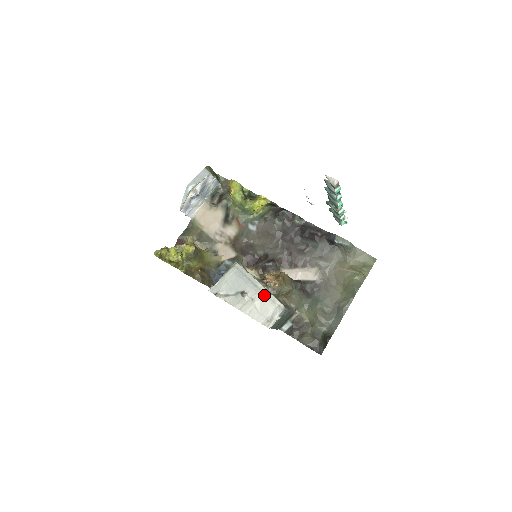
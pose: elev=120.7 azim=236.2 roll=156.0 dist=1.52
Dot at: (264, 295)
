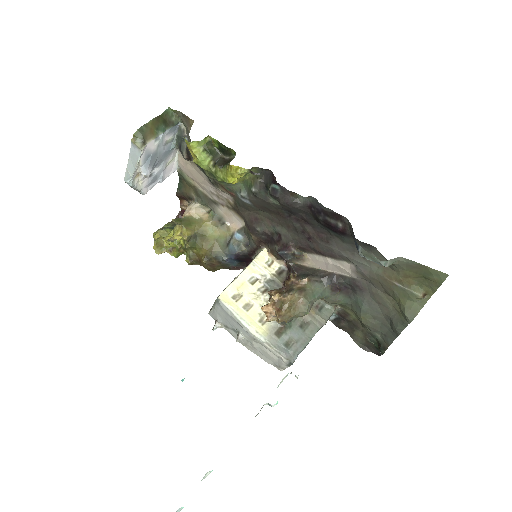
Dot at: (261, 344)
